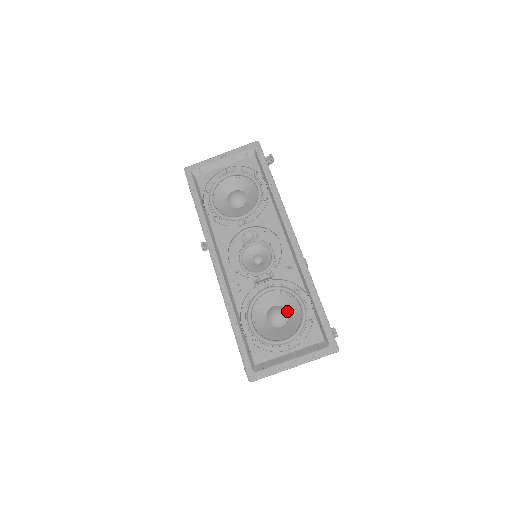
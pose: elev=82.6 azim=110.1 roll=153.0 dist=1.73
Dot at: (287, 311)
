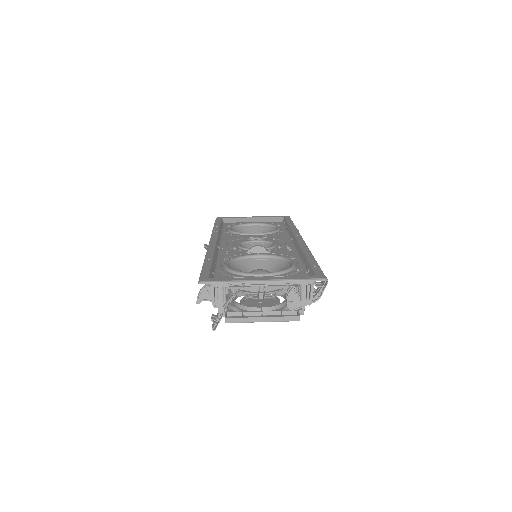
Dot at: occluded
